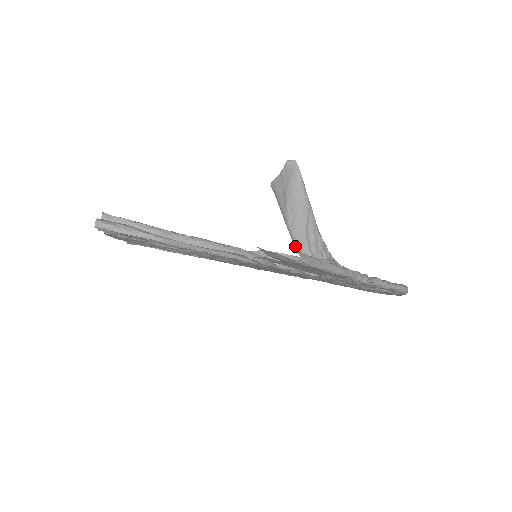
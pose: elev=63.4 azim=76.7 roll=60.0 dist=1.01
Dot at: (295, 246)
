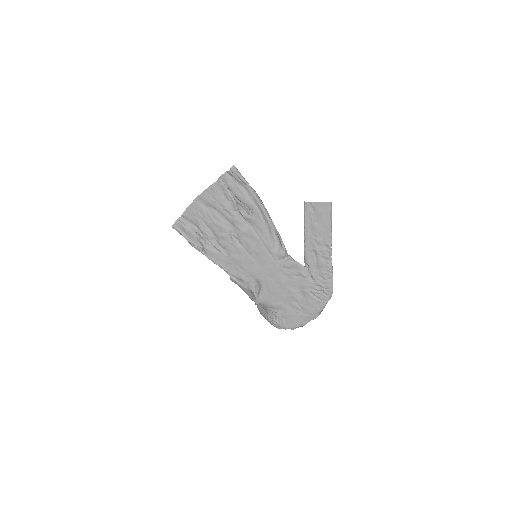
Dot at: (250, 294)
